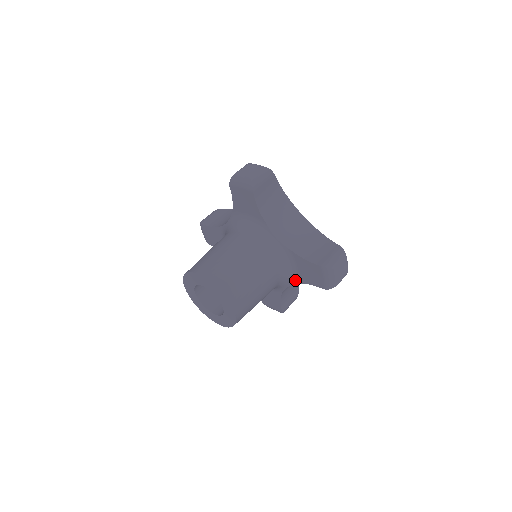
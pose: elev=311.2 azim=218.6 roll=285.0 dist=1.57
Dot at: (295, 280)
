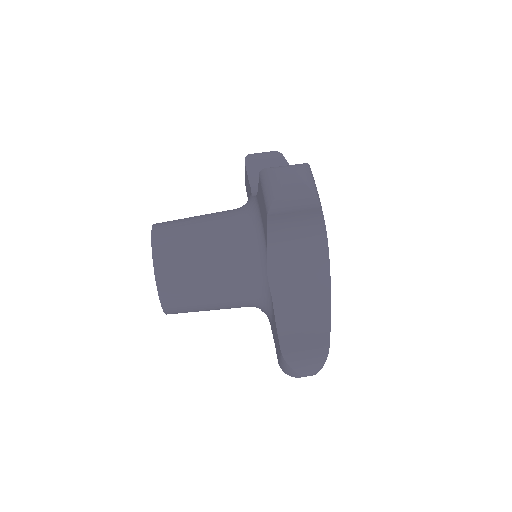
Dot at: (269, 319)
